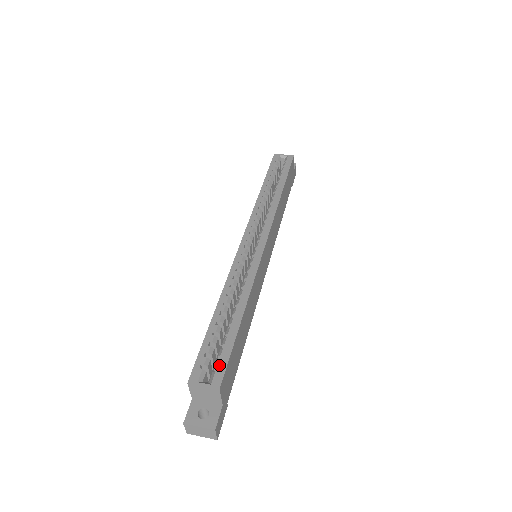
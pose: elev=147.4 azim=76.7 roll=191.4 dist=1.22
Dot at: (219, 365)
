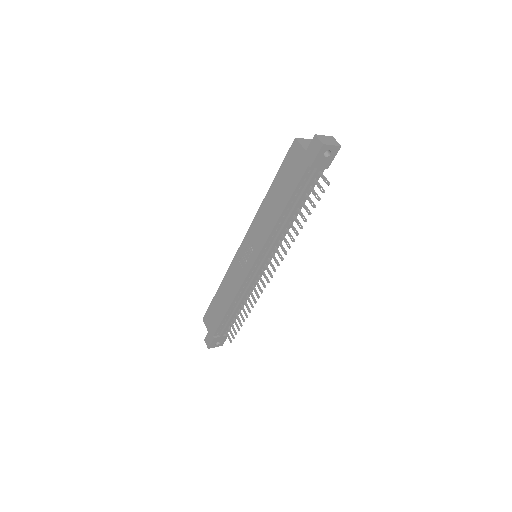
Dot at: occluded
